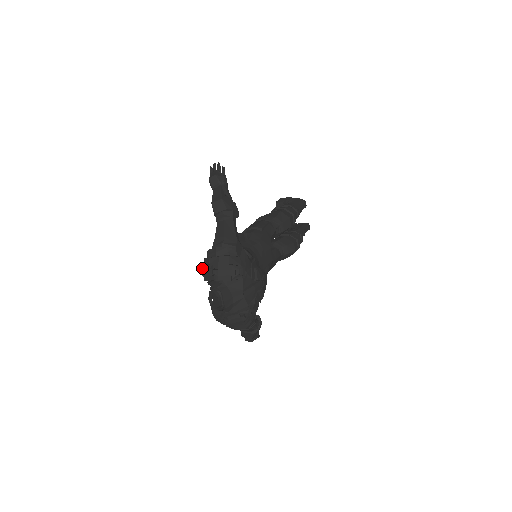
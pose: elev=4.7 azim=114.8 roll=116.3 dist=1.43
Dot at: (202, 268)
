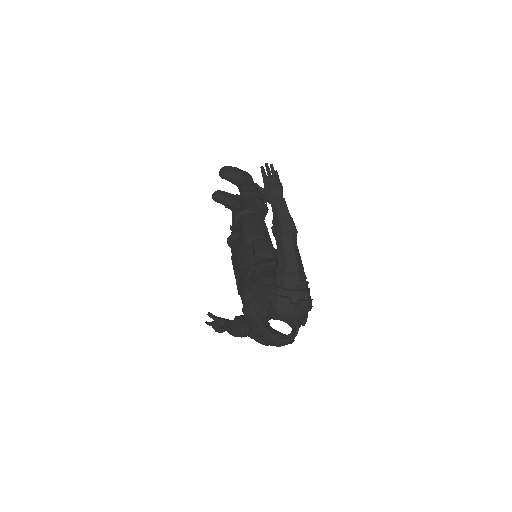
Dot at: (273, 297)
